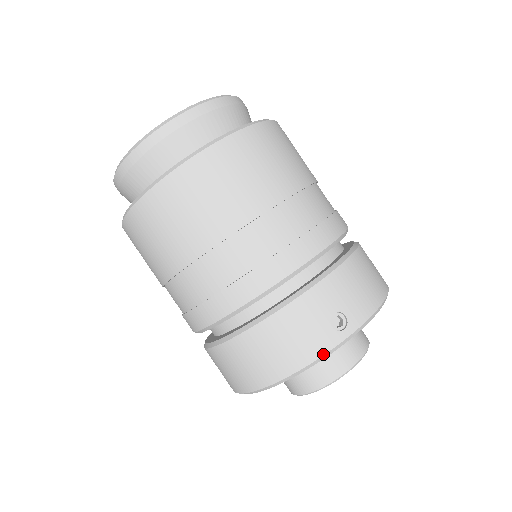
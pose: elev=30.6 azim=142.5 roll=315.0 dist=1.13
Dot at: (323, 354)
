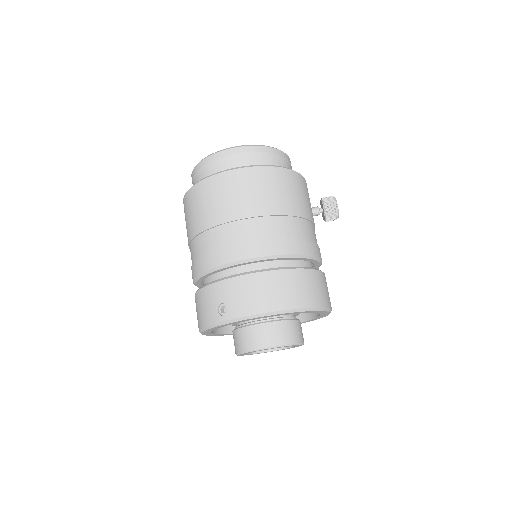
Dot at: (210, 324)
